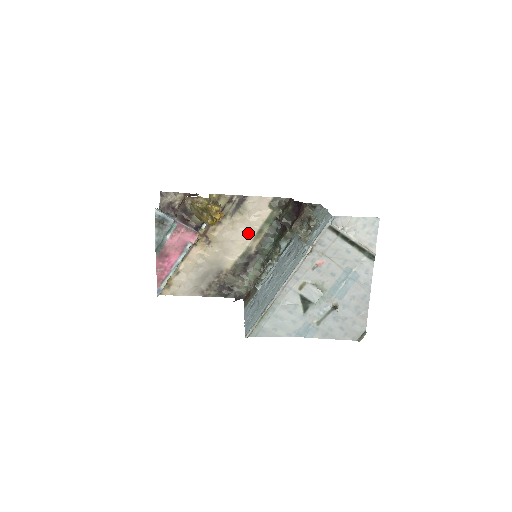
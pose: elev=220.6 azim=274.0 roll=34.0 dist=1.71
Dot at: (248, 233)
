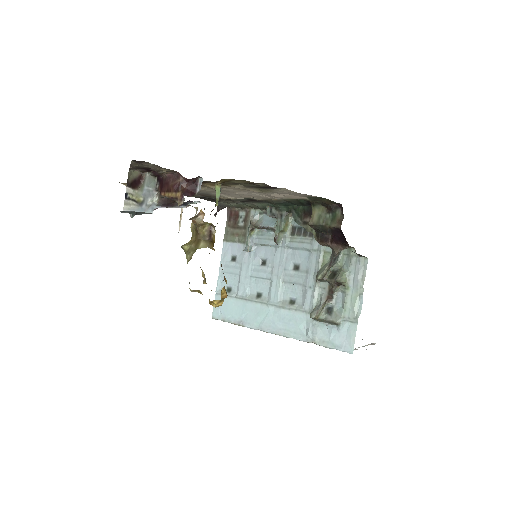
Dot at: (261, 196)
